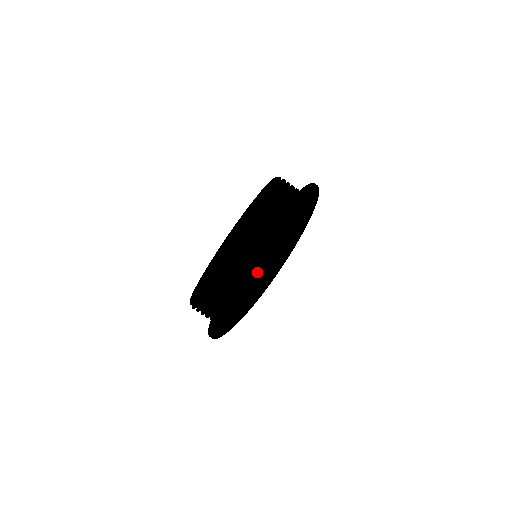
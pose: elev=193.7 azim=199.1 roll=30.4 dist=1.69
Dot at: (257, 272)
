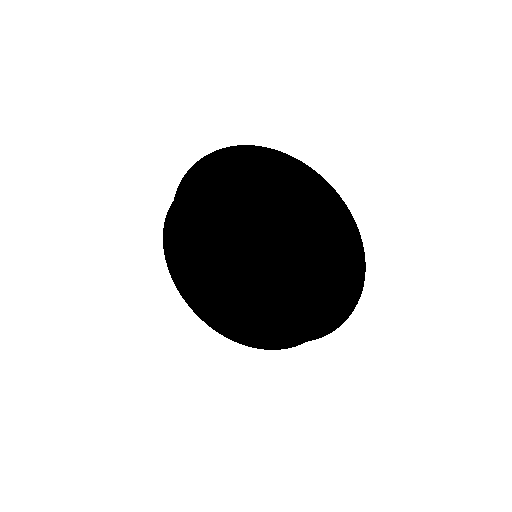
Dot at: occluded
